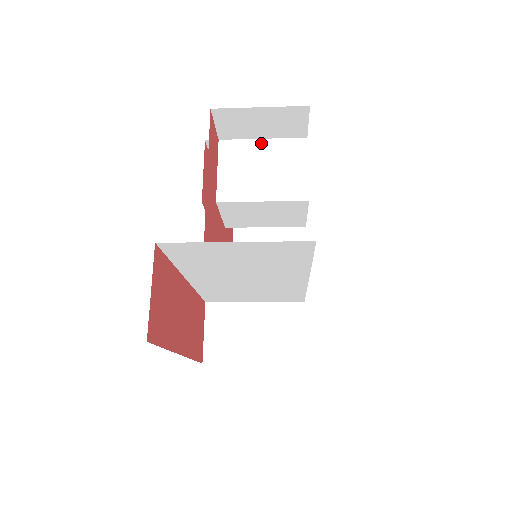
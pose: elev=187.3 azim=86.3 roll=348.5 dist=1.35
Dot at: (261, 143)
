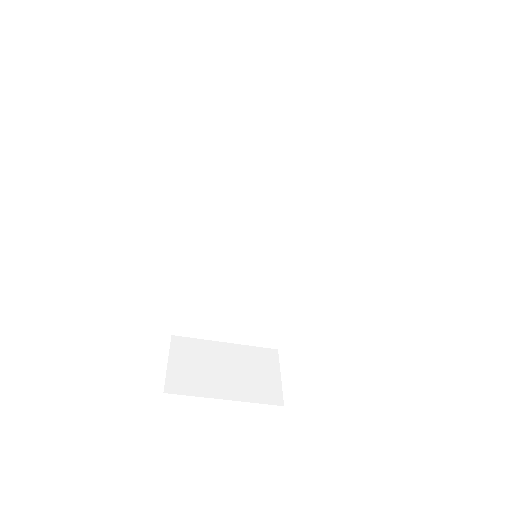
Dot at: occluded
